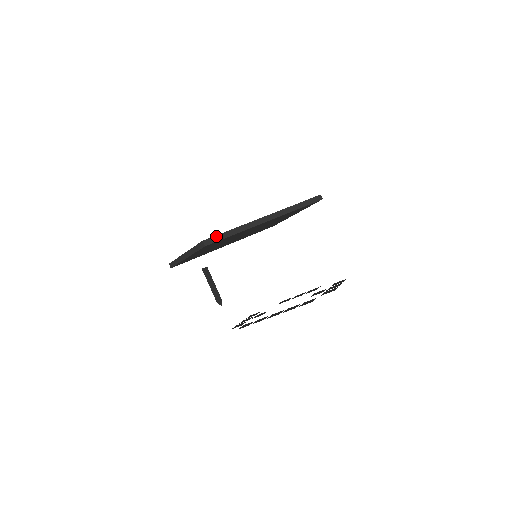
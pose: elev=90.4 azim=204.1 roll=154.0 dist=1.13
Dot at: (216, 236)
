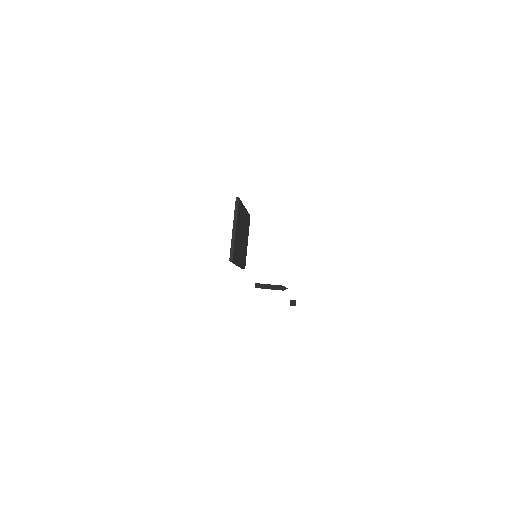
Dot at: occluded
